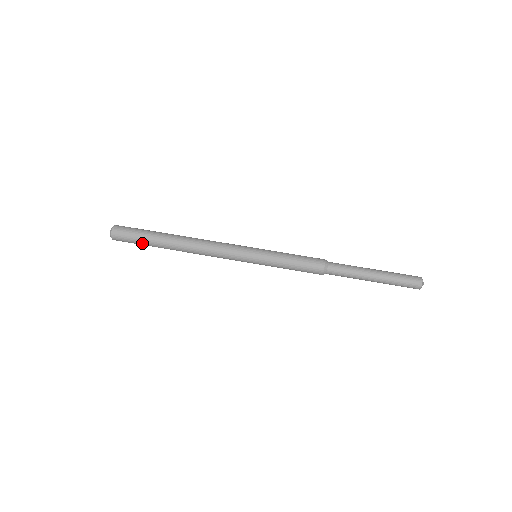
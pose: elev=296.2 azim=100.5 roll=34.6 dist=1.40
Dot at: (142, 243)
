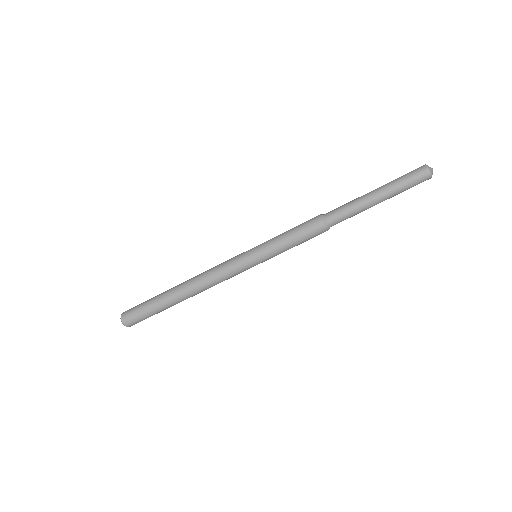
Dot at: (157, 313)
